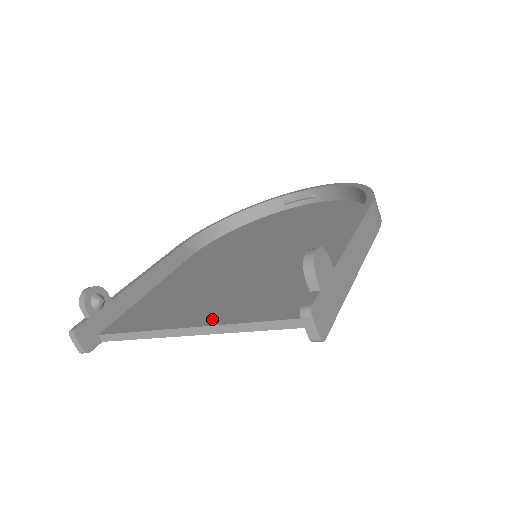
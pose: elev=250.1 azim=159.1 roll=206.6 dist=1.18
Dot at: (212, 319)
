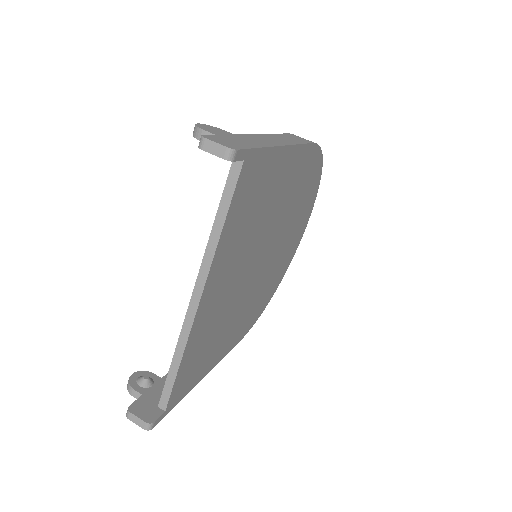
Dot at: occluded
